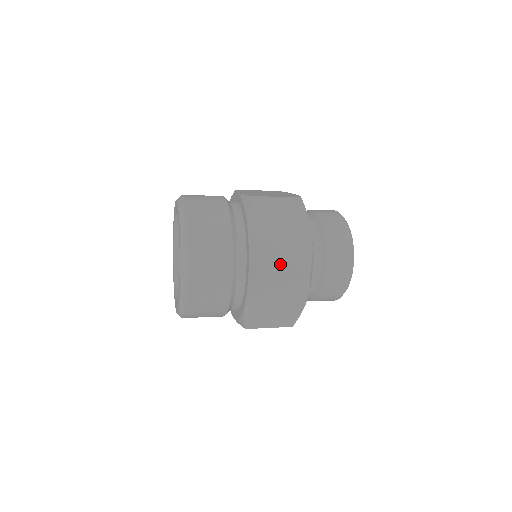
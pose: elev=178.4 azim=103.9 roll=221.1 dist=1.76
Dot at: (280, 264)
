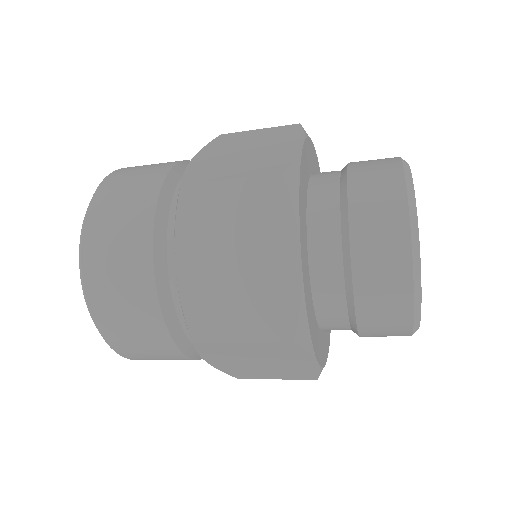
Dot at: (234, 322)
